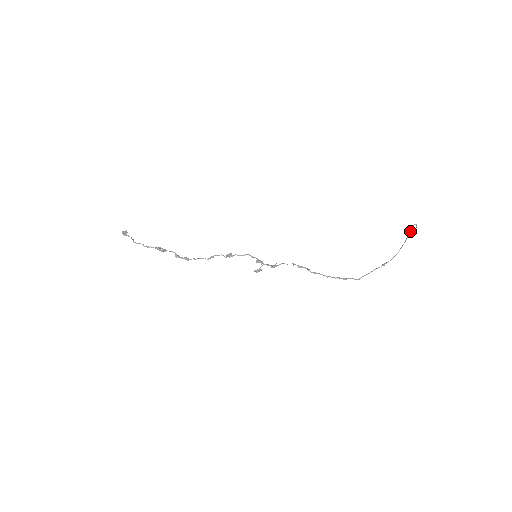
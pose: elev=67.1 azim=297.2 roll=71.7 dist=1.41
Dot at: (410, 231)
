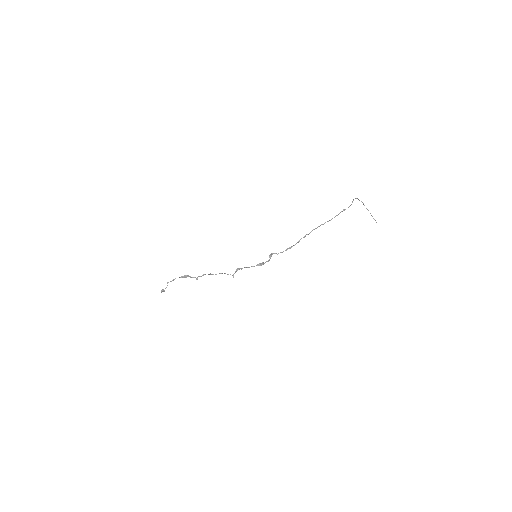
Dot at: (355, 198)
